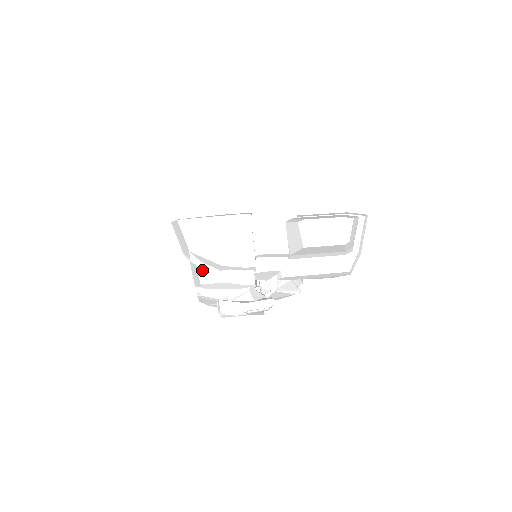
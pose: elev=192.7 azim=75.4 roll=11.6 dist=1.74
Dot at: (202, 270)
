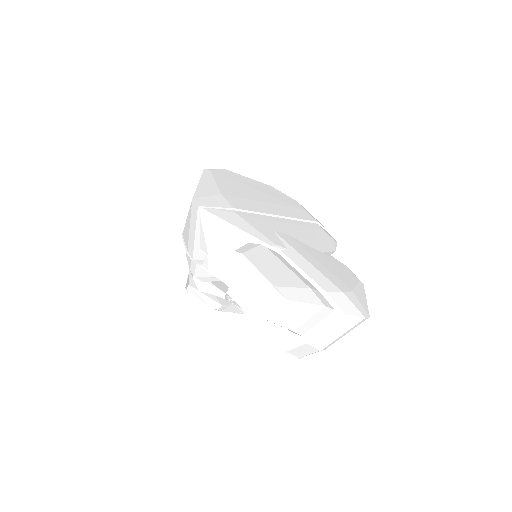
Dot at: occluded
